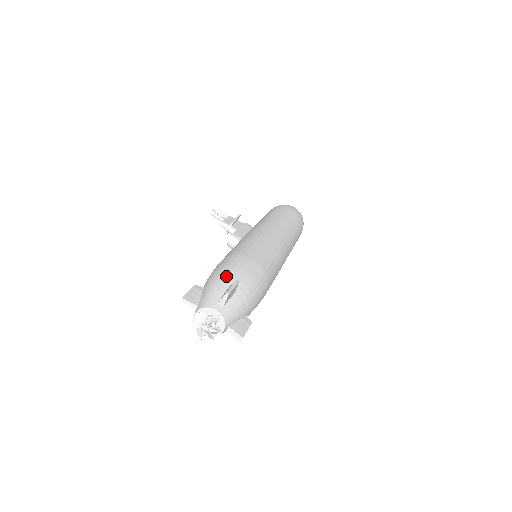
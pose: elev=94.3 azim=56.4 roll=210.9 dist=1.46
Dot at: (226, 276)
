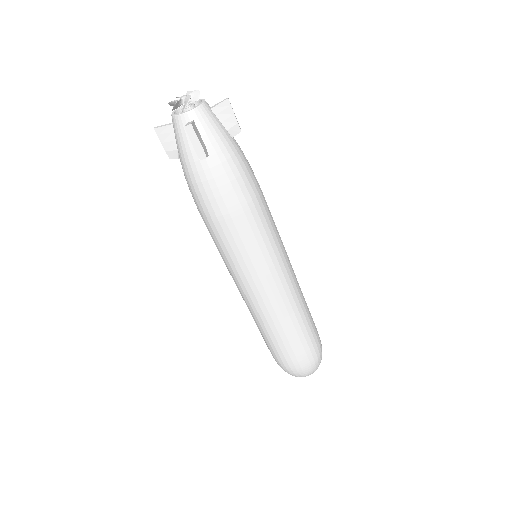
Dot at: occluded
